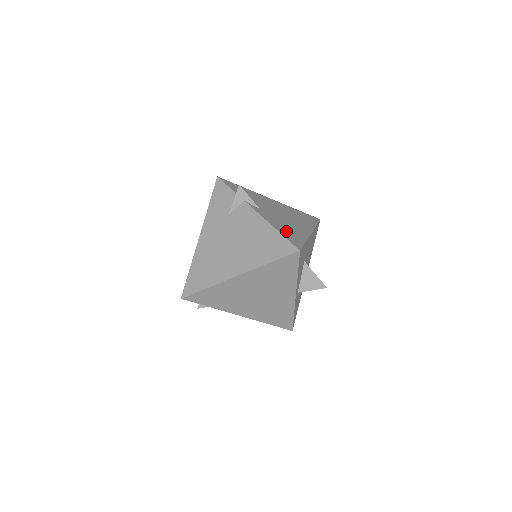
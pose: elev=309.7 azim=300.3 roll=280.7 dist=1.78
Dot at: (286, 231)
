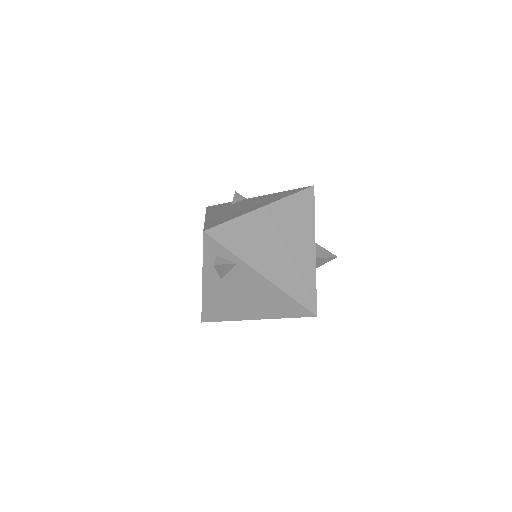
Dot at: occluded
